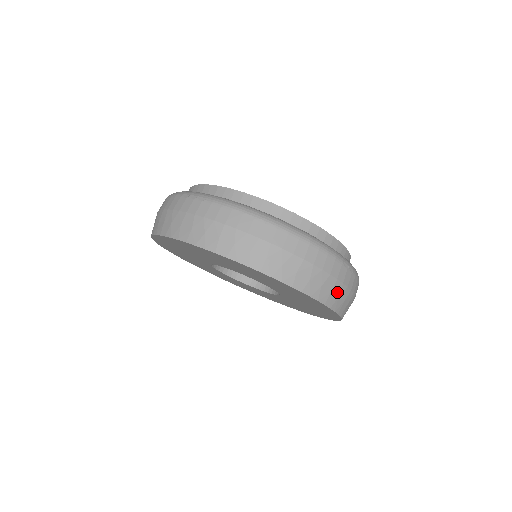
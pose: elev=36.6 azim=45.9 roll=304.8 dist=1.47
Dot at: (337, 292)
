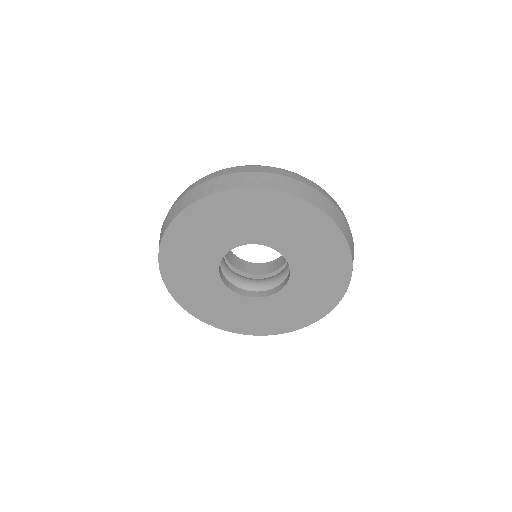
Dot at: (319, 198)
